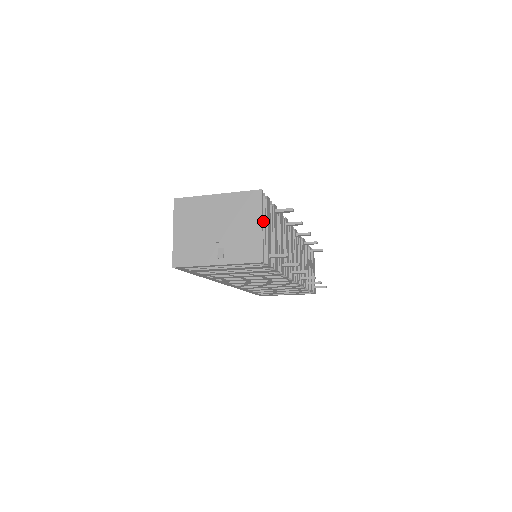
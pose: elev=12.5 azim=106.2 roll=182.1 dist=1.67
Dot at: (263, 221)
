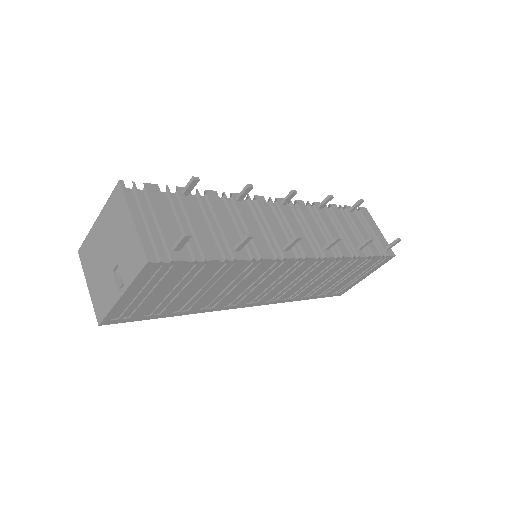
Dot at: (142, 214)
